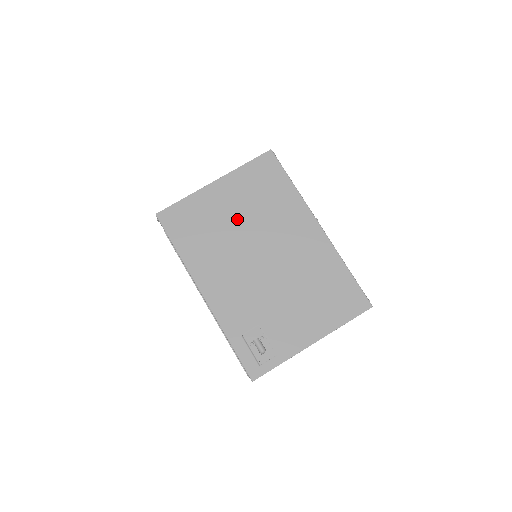
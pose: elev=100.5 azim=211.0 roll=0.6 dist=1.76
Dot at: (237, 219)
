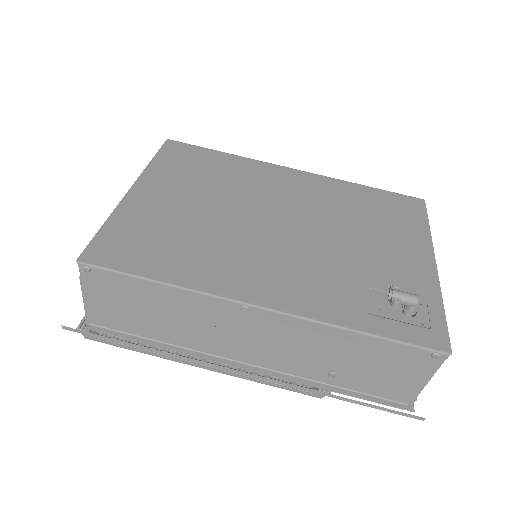
Dot at: (203, 206)
